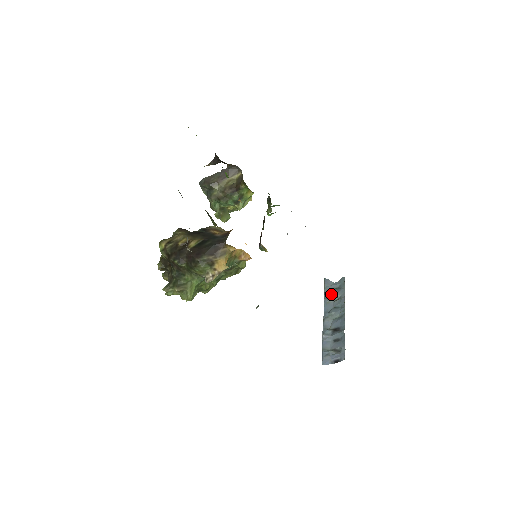
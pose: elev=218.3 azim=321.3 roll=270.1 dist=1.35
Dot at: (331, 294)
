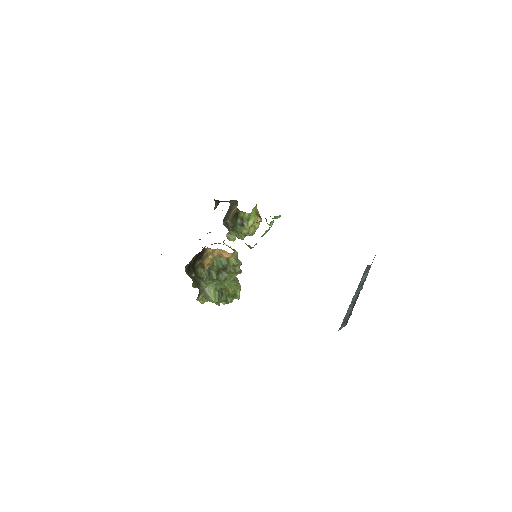
Dot at: (364, 274)
